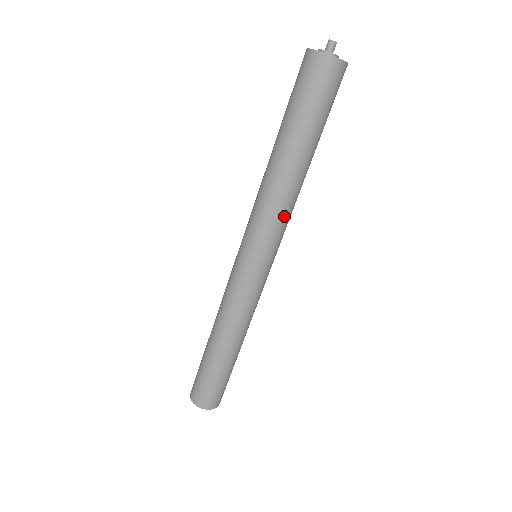
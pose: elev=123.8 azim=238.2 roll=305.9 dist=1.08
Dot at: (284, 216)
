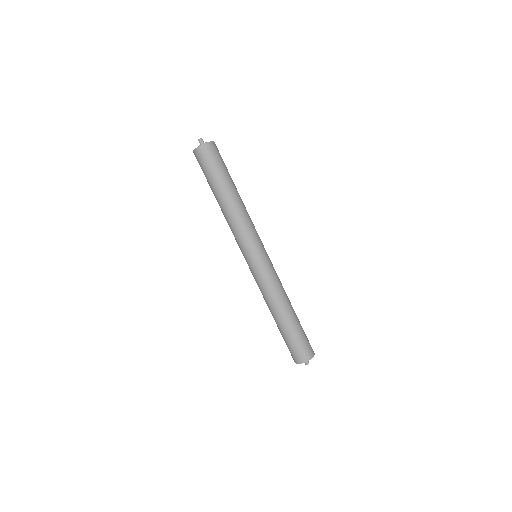
Dot at: (251, 222)
